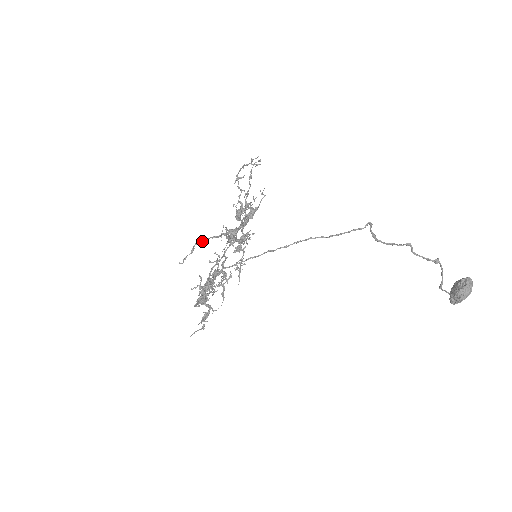
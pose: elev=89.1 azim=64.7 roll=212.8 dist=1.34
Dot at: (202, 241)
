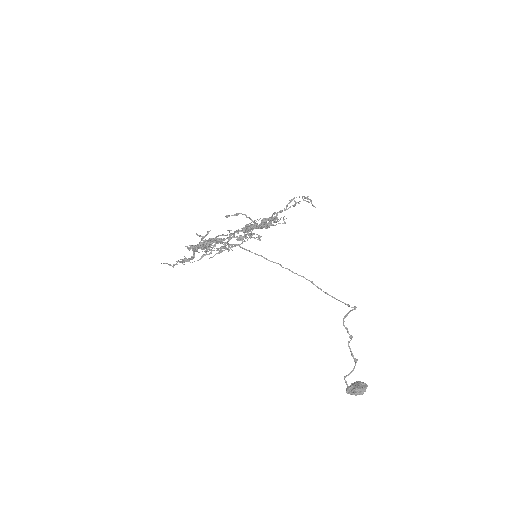
Dot at: occluded
